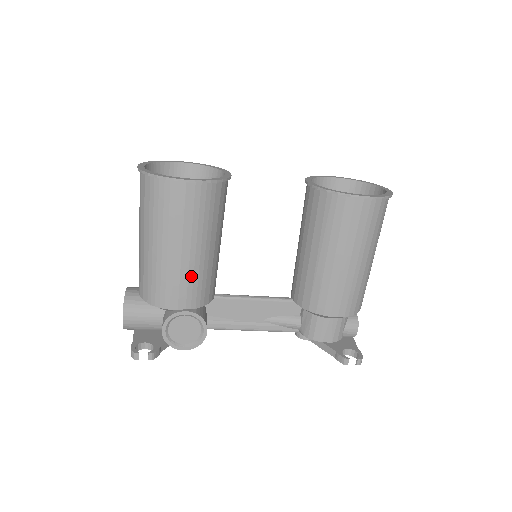
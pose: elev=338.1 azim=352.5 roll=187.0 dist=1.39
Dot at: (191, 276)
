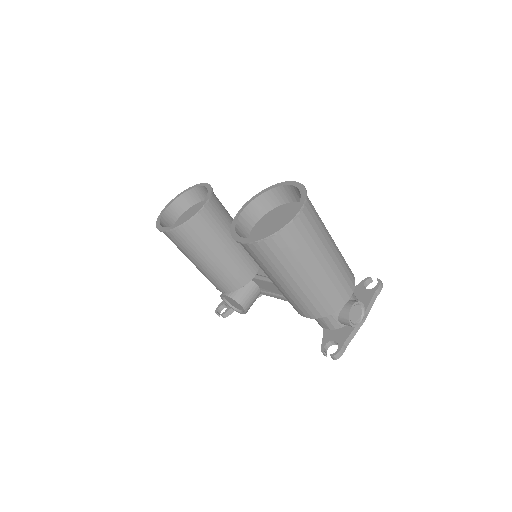
Dot at: (212, 276)
